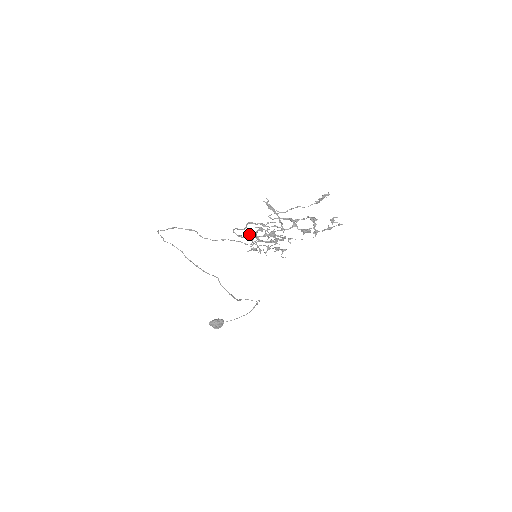
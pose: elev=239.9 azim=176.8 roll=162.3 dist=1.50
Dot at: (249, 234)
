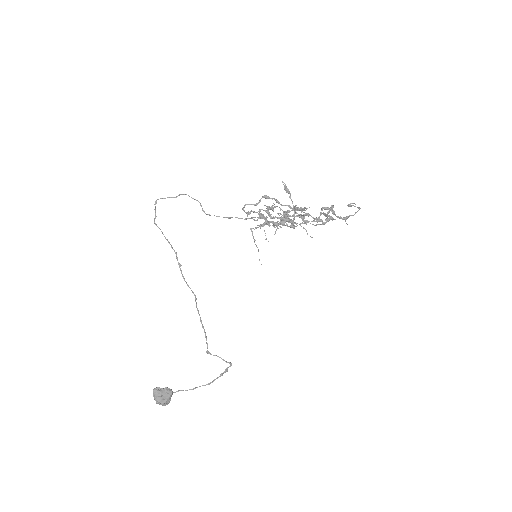
Dot at: (260, 214)
